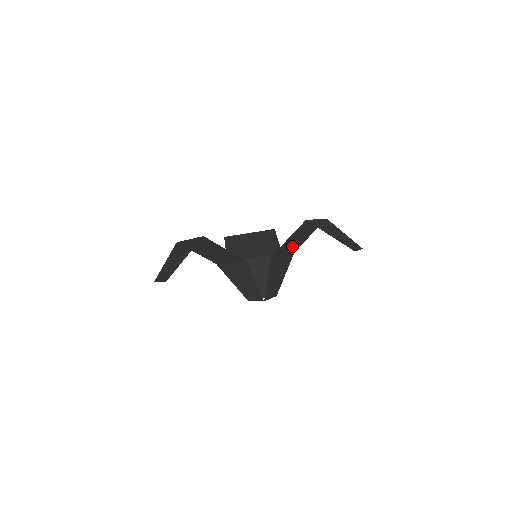
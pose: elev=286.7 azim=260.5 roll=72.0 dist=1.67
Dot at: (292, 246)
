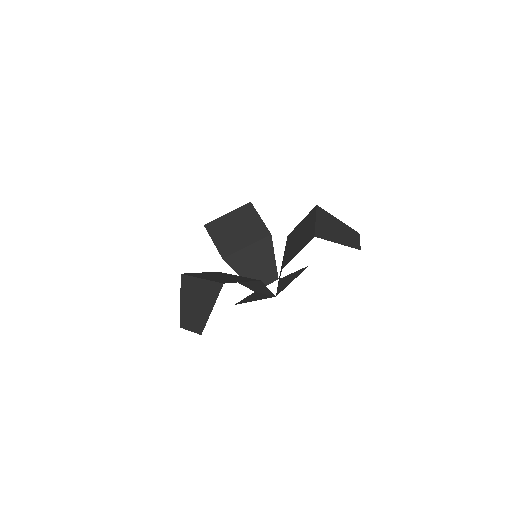
Dot at: (291, 242)
